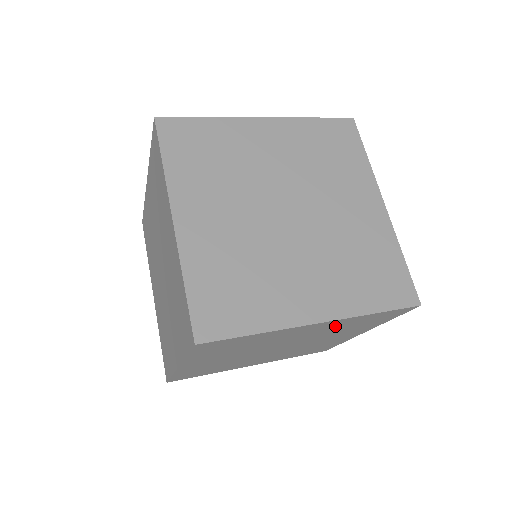
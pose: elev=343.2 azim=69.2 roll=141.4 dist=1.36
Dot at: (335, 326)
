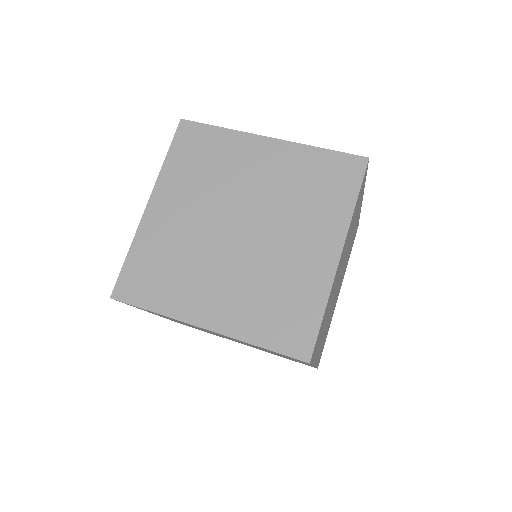
Dot at: (240, 341)
